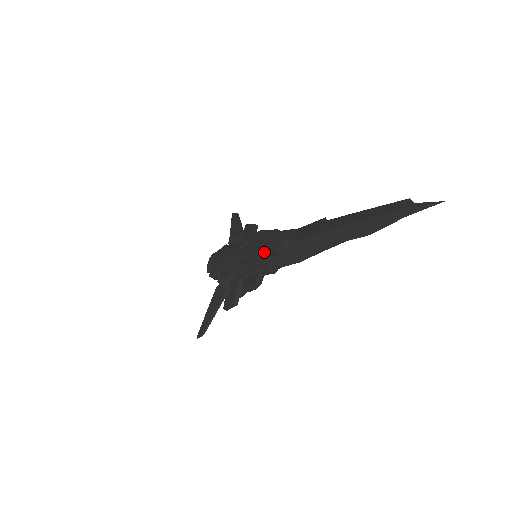
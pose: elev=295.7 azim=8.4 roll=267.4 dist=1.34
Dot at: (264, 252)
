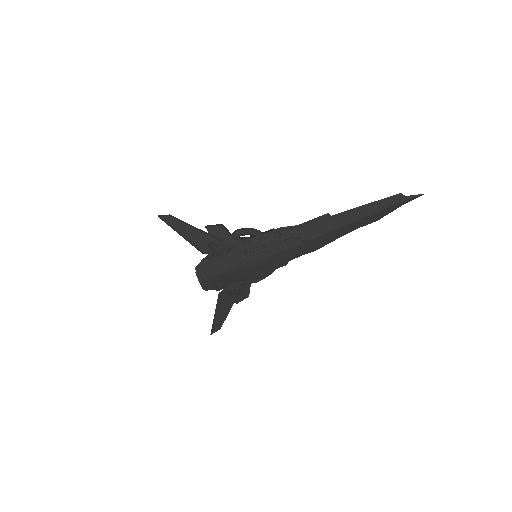
Dot at: (283, 256)
